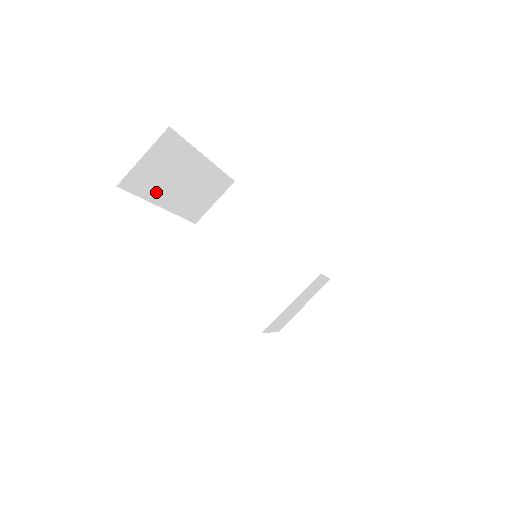
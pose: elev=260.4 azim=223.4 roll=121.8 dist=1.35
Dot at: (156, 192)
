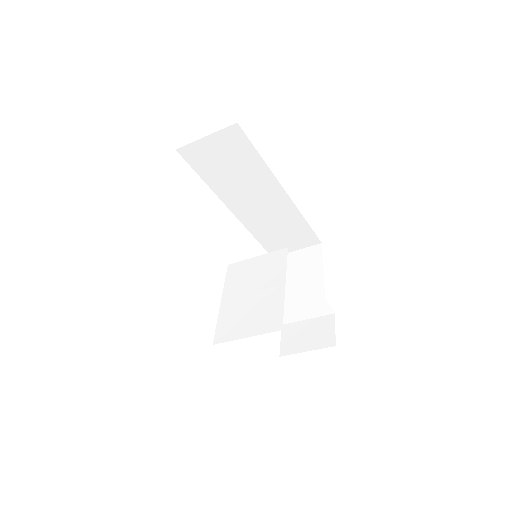
Dot at: occluded
